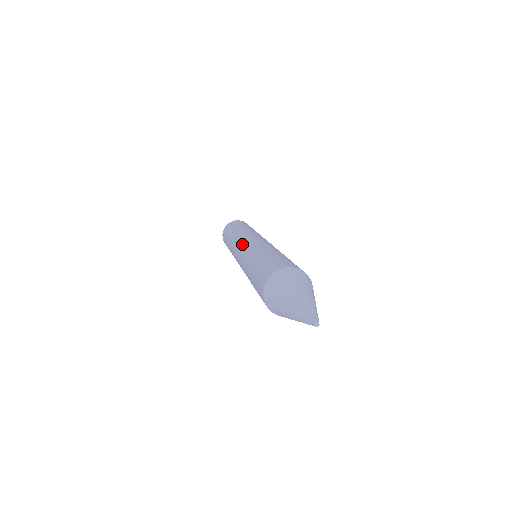
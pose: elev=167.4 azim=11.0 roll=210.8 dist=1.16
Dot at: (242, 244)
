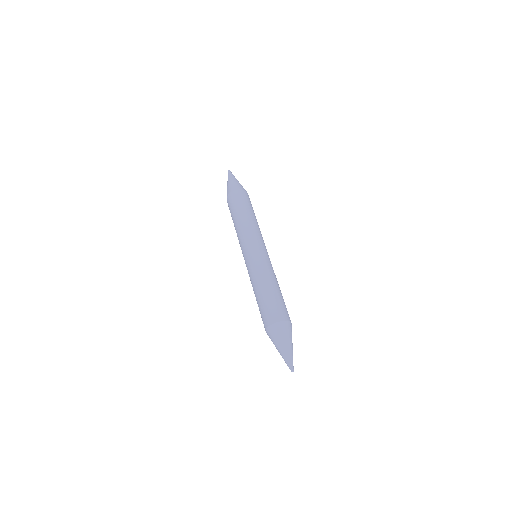
Dot at: (244, 259)
